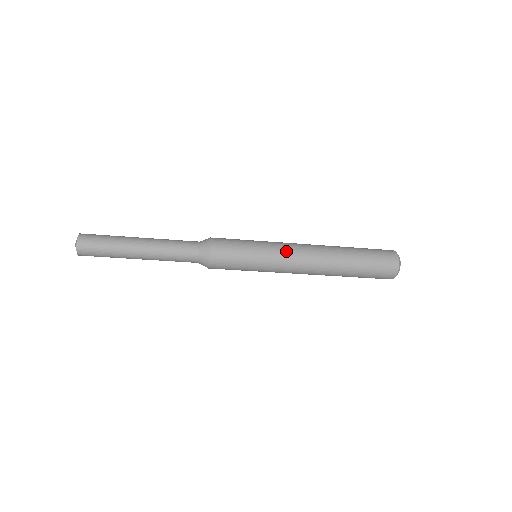
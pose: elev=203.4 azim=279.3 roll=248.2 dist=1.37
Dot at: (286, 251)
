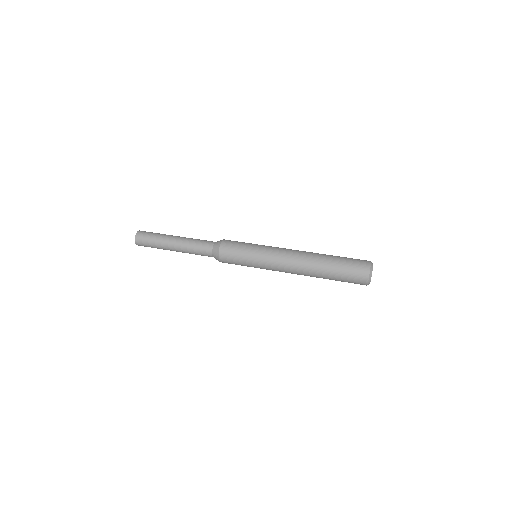
Dot at: (274, 259)
